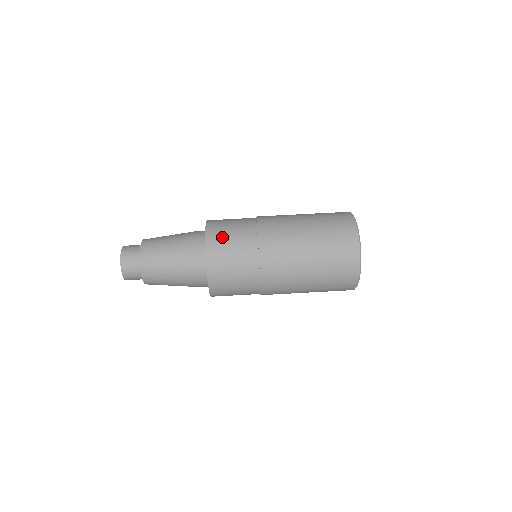
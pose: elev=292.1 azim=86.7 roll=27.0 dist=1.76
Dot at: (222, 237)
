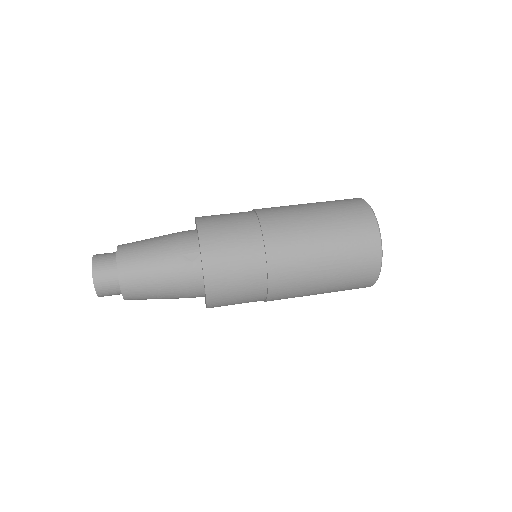
Dot at: (220, 239)
